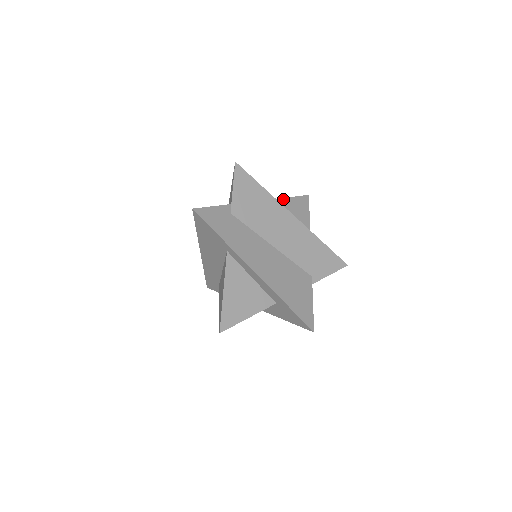
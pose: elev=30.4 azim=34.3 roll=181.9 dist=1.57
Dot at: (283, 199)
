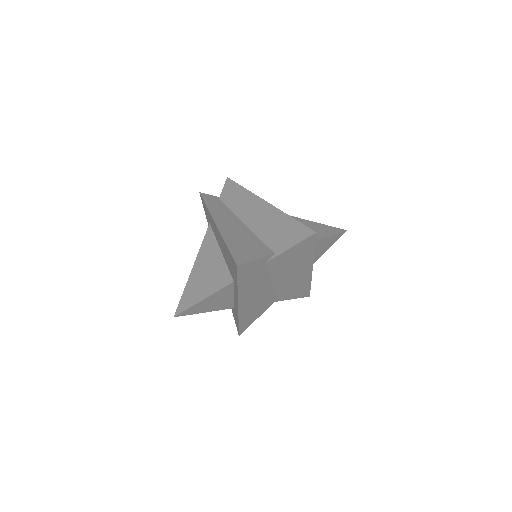
Dot at: (323, 239)
